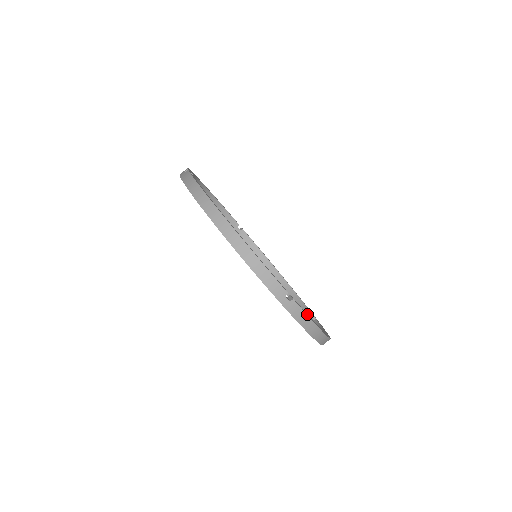
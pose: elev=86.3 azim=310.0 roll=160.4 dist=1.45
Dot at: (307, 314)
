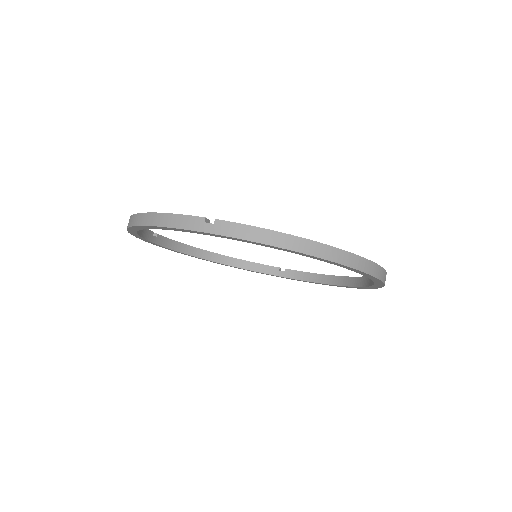
Dot at: occluded
